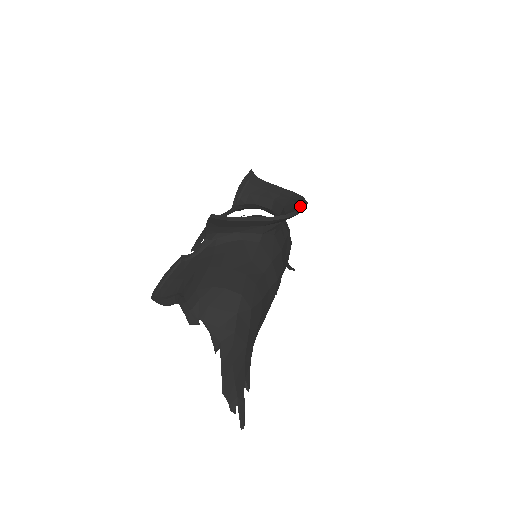
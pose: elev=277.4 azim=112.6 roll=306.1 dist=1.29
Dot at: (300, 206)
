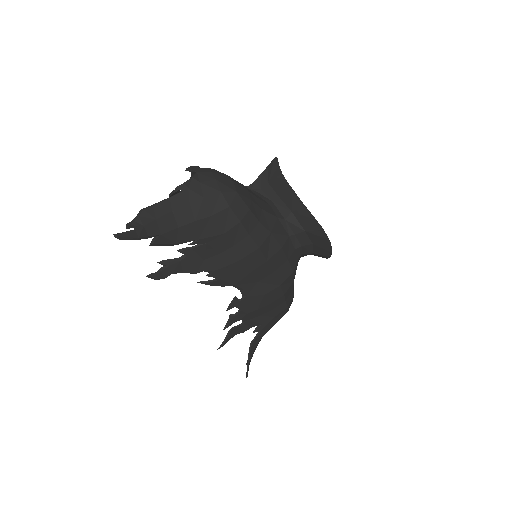
Dot at: (327, 237)
